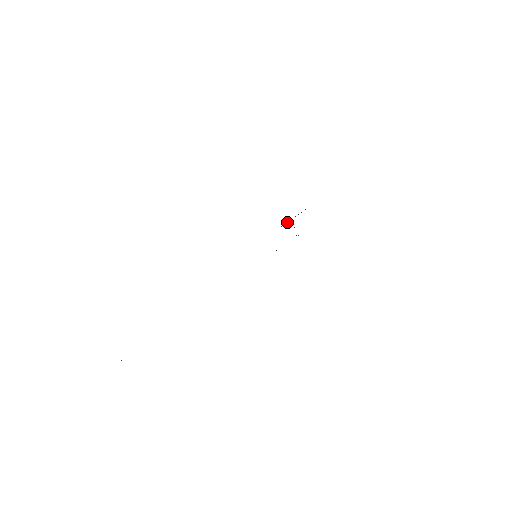
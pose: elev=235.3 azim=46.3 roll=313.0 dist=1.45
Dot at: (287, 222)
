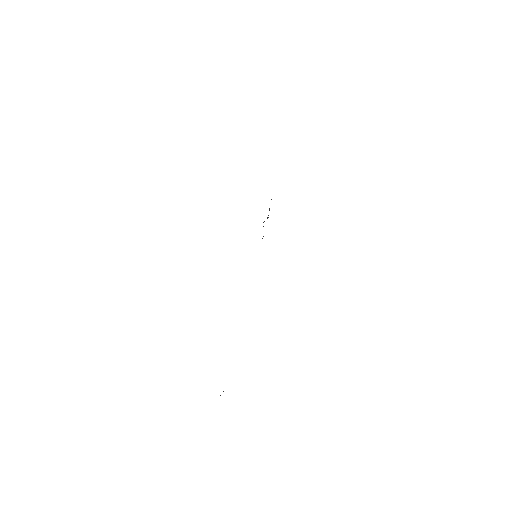
Dot at: occluded
